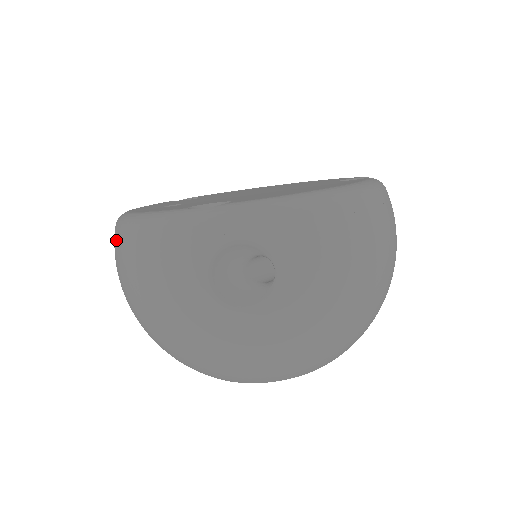
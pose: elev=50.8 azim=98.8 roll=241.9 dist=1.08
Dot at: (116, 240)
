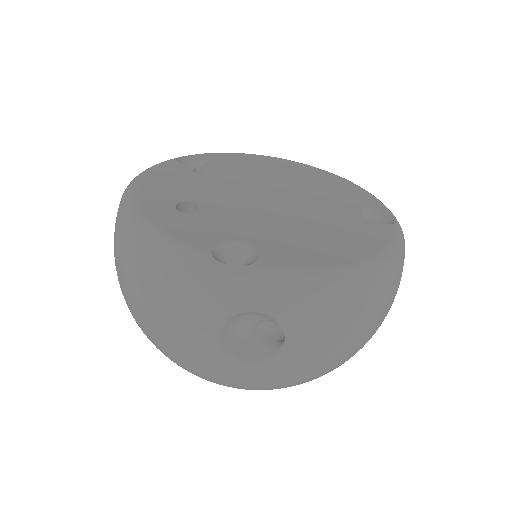
Dot at: (122, 237)
